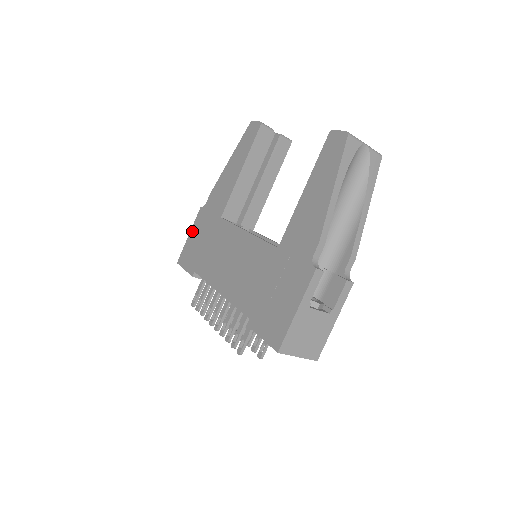
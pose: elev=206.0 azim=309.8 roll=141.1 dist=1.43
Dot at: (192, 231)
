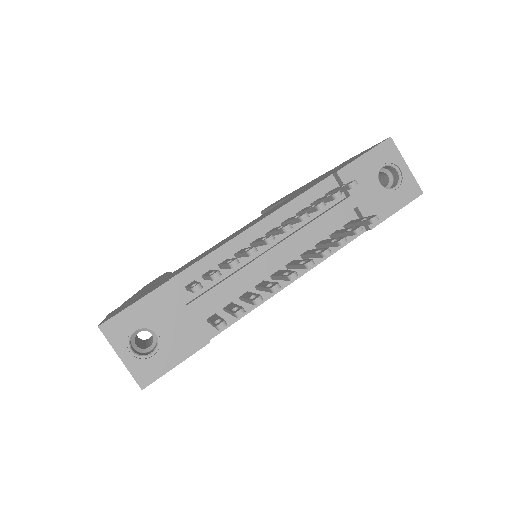
Dot at: occluded
